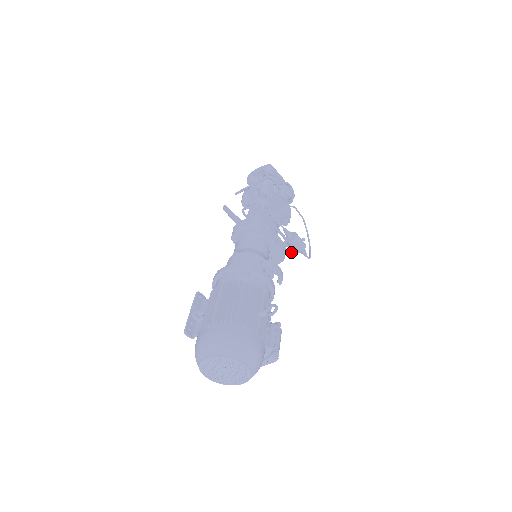
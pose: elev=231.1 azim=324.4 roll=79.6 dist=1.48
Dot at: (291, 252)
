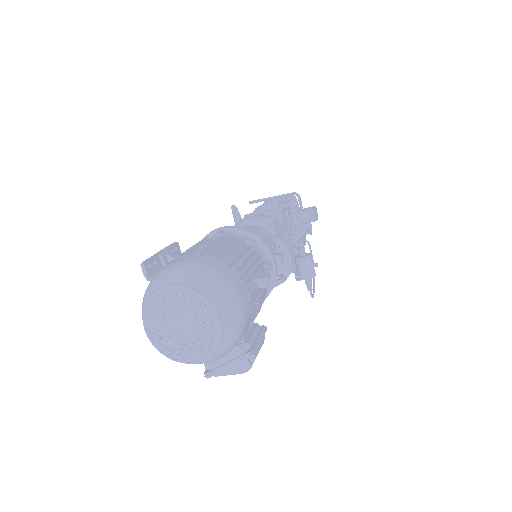
Dot at: (295, 276)
